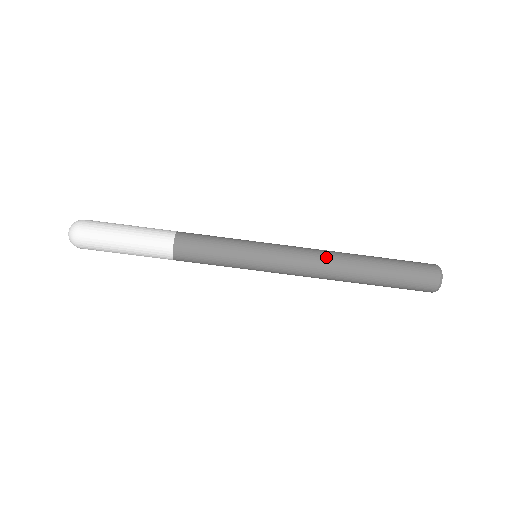
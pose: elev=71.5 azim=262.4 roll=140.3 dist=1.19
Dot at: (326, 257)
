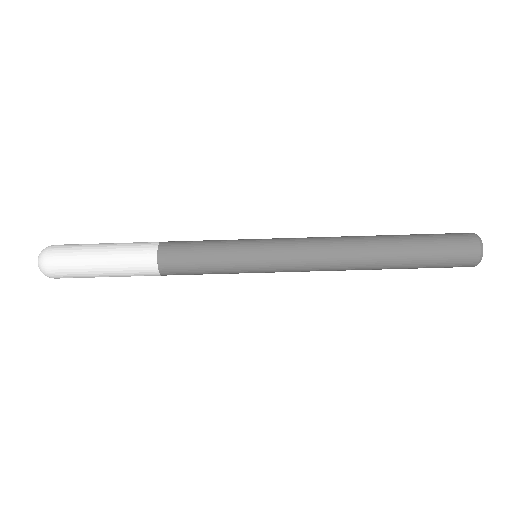
Dot at: (339, 262)
